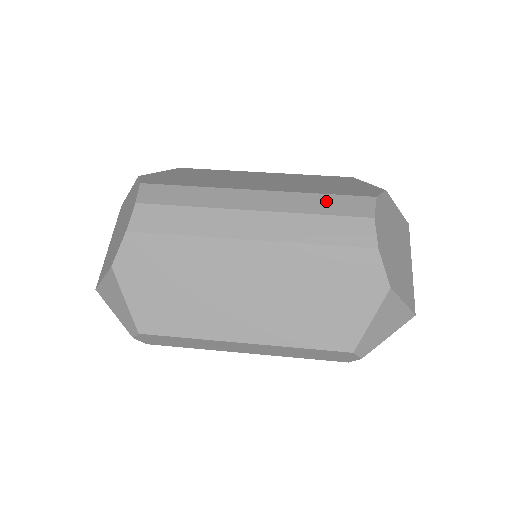
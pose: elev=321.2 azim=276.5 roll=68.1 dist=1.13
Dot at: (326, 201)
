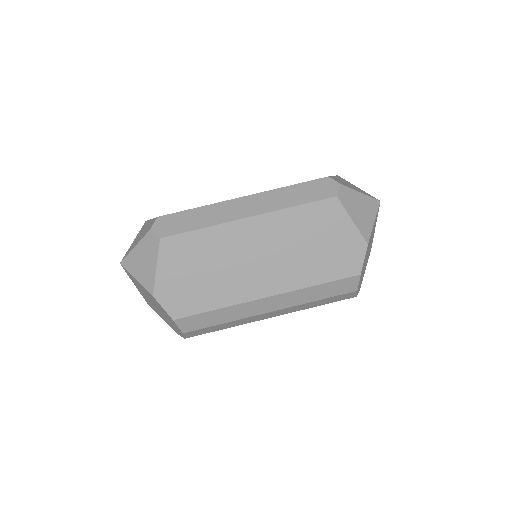
Dot at: (323, 290)
